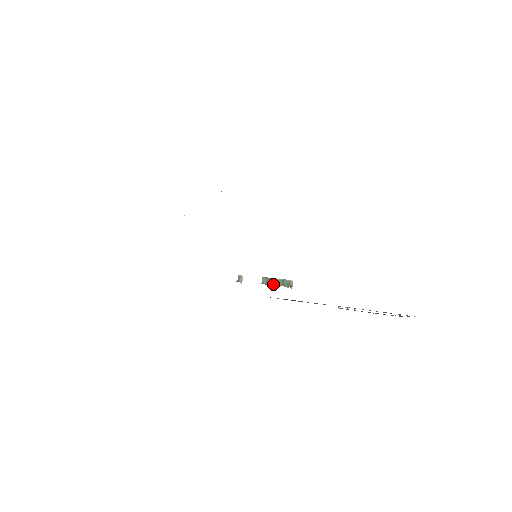
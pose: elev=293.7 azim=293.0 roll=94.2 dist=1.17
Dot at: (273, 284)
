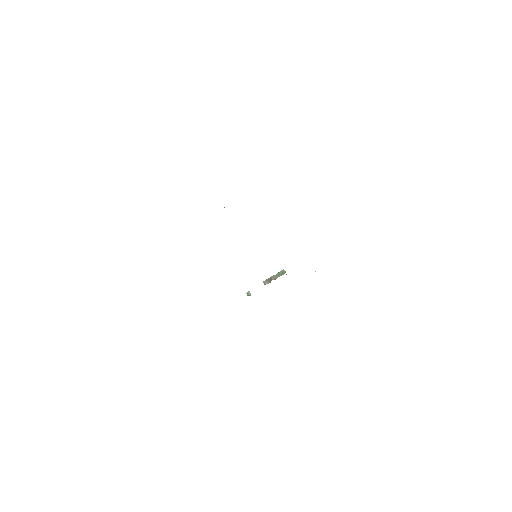
Dot at: occluded
